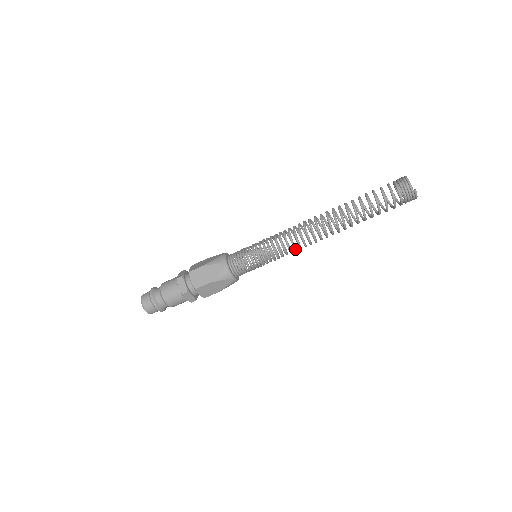
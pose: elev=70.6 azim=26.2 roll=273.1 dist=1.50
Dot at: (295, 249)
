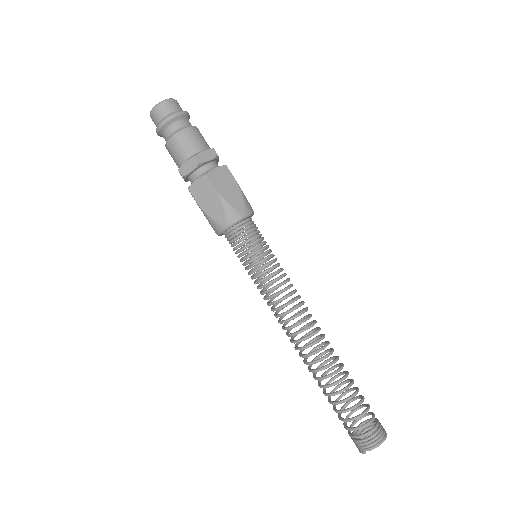
Dot at: (271, 310)
